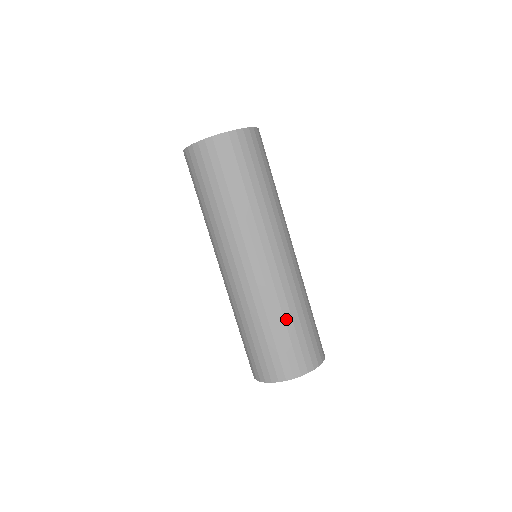
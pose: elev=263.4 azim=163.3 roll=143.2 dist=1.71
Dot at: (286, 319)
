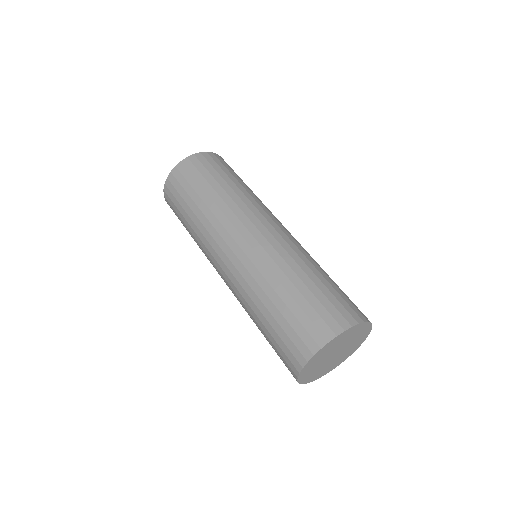
Dot at: (272, 298)
